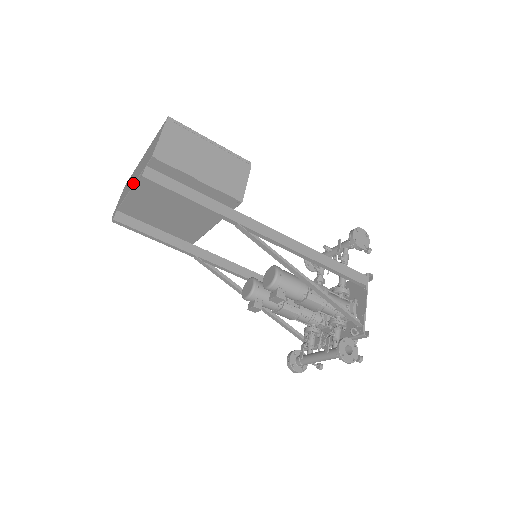
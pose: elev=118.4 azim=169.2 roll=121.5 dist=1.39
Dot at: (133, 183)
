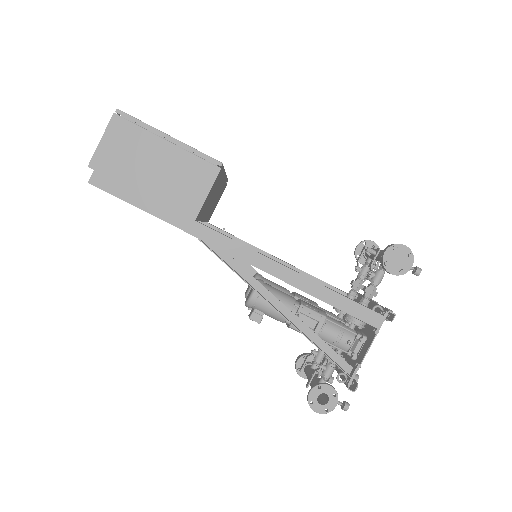
Dot at: occluded
